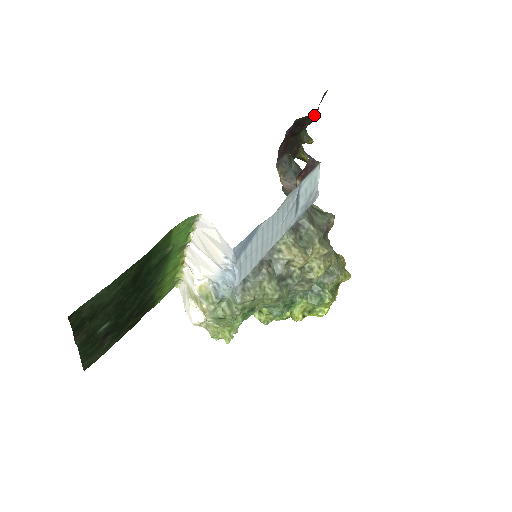
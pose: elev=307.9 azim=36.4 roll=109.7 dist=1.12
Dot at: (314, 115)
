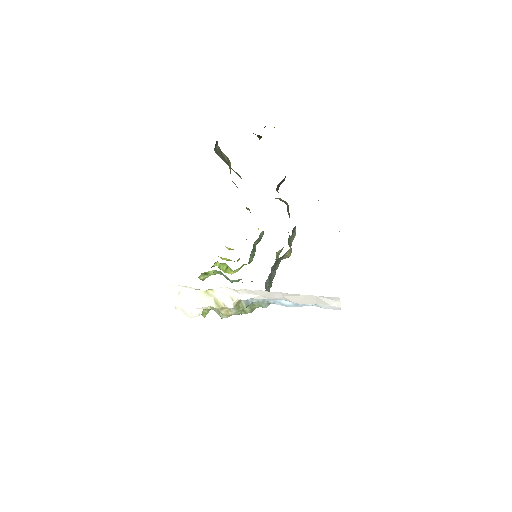
Dot at: occluded
